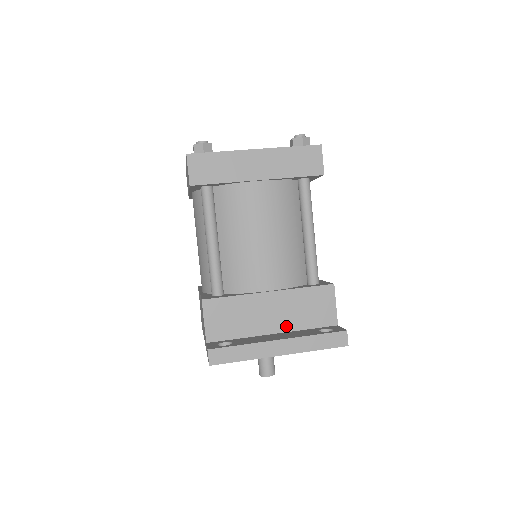
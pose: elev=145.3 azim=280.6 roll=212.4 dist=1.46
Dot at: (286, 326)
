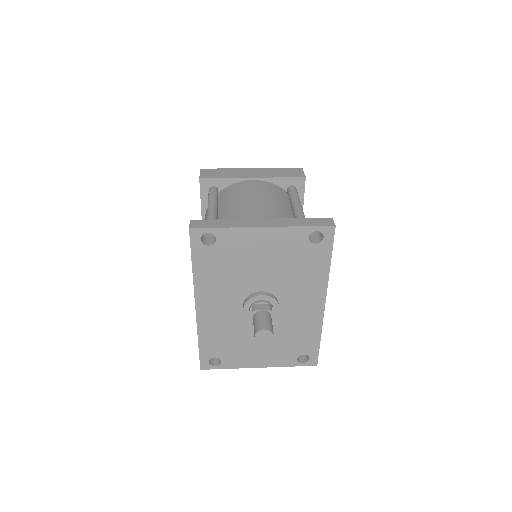
Dot at: occluded
